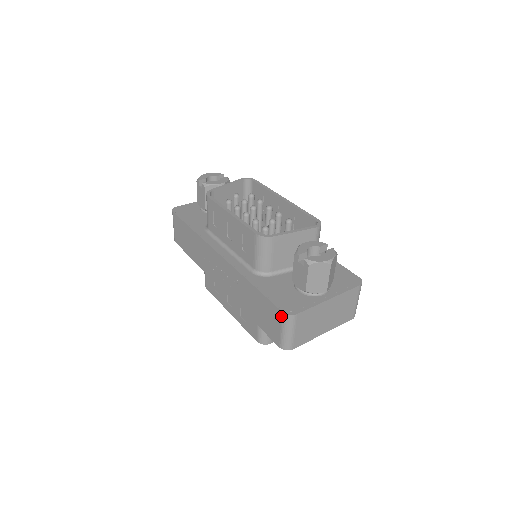
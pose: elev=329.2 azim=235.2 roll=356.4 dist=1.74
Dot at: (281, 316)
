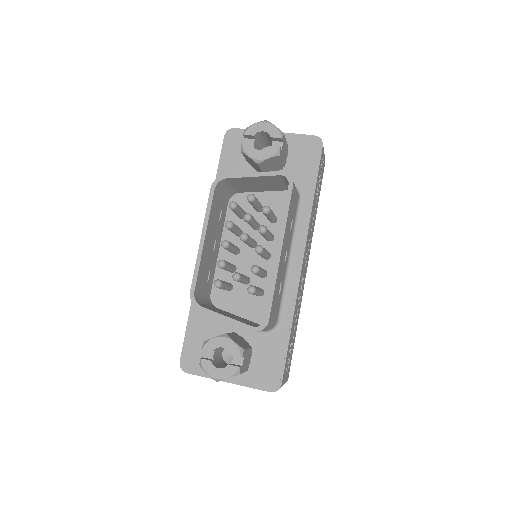
Dot at: occluded
